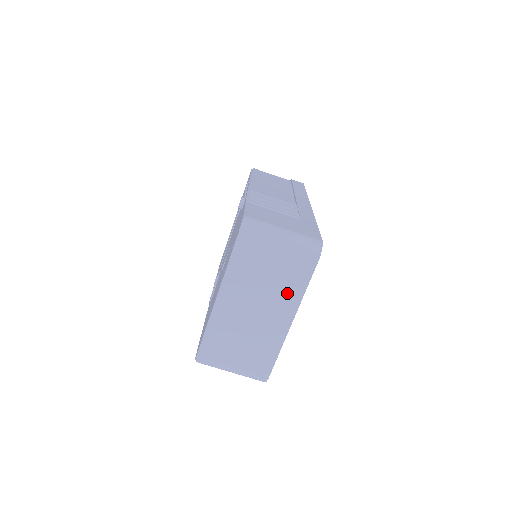
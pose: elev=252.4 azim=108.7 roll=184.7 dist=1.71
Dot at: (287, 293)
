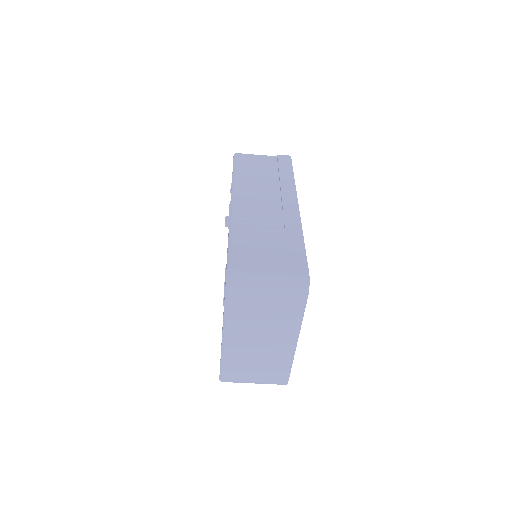
Dot at: (286, 324)
